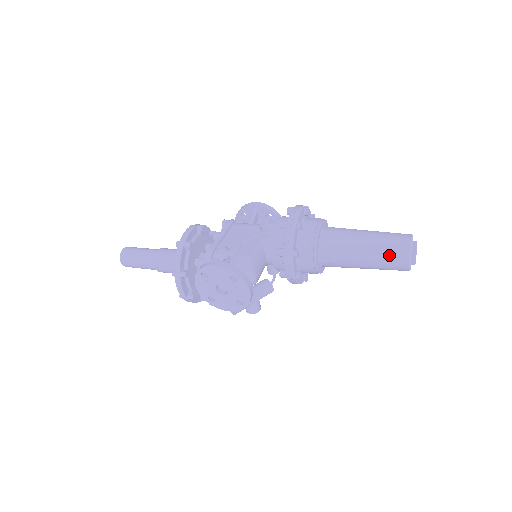
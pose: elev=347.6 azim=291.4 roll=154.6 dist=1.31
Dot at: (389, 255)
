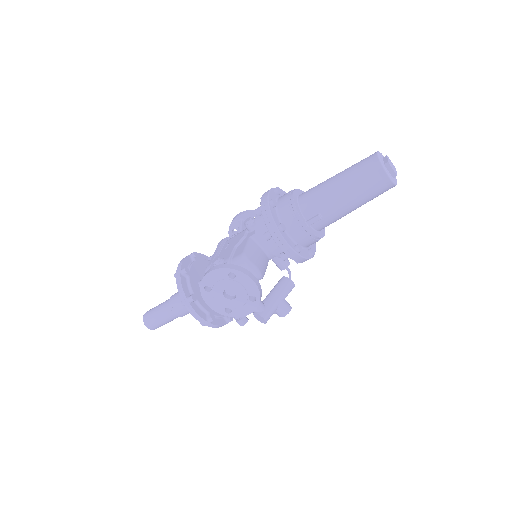
Dot at: (364, 179)
